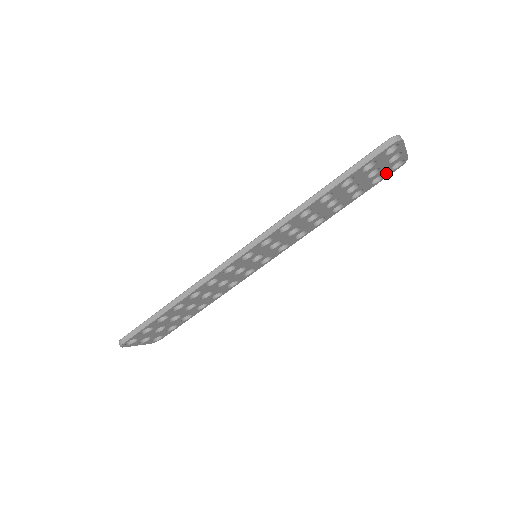
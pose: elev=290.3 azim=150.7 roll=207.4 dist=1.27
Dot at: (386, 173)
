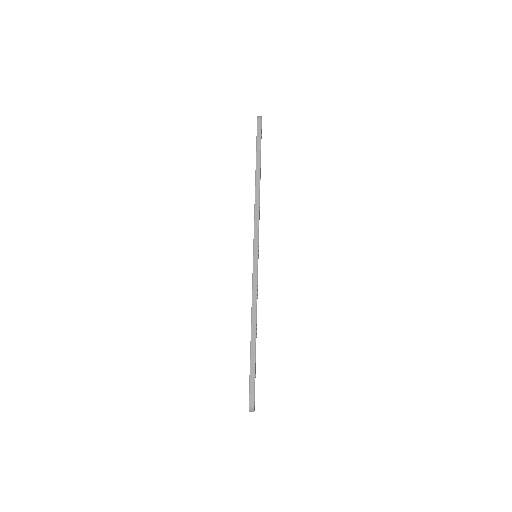
Dot at: occluded
